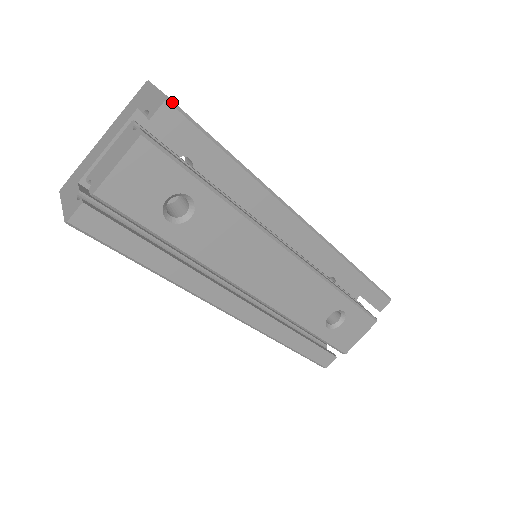
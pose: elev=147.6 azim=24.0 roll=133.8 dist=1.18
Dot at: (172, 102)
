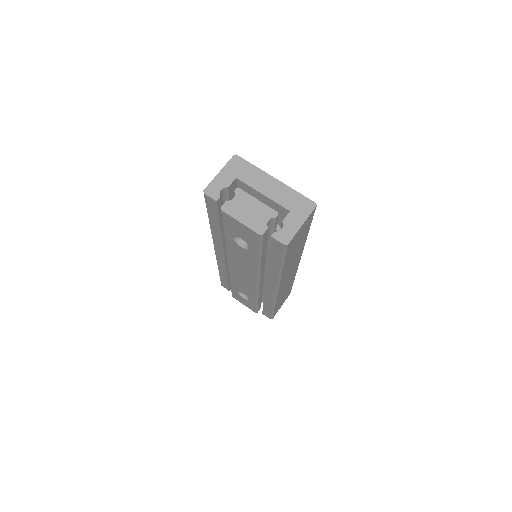
Dot at: (287, 247)
